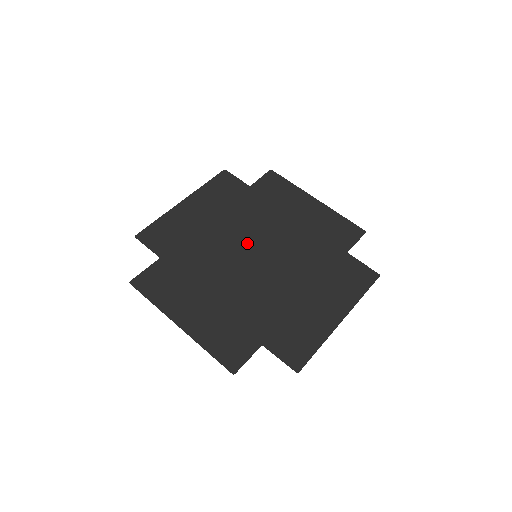
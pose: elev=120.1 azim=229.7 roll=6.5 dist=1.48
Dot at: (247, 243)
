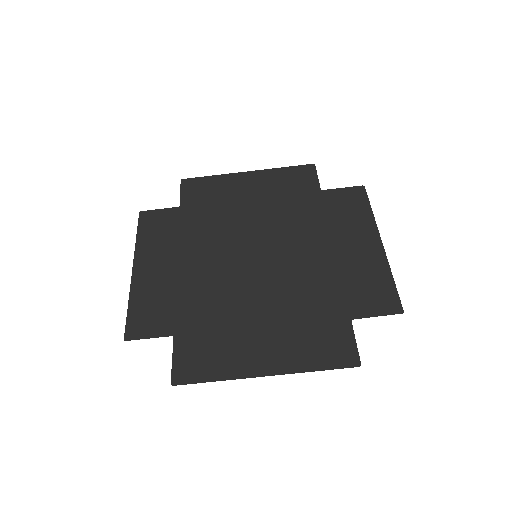
Dot at: (236, 253)
